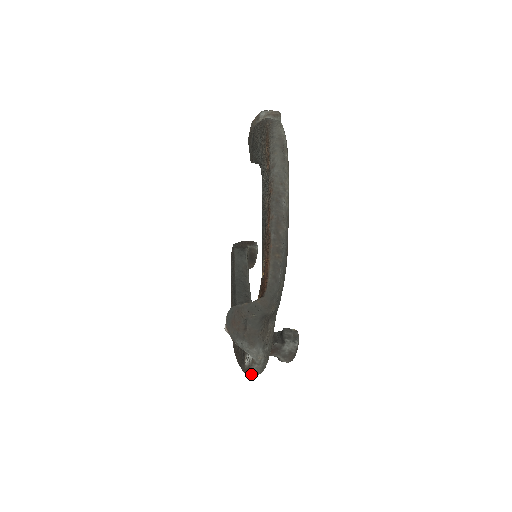
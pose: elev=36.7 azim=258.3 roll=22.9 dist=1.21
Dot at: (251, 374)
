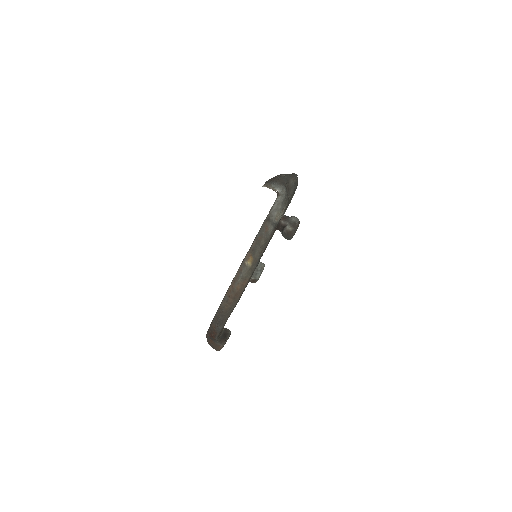
Dot at: (271, 214)
